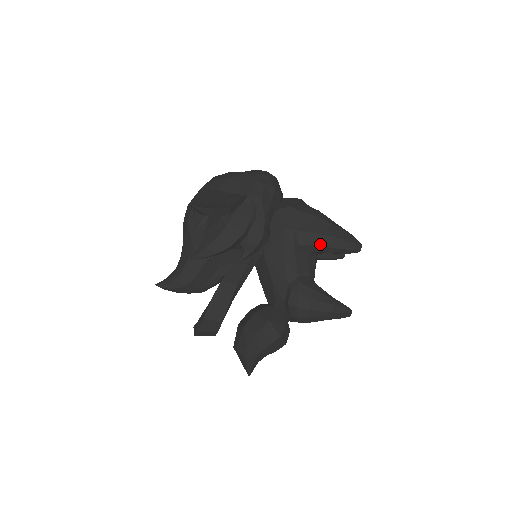
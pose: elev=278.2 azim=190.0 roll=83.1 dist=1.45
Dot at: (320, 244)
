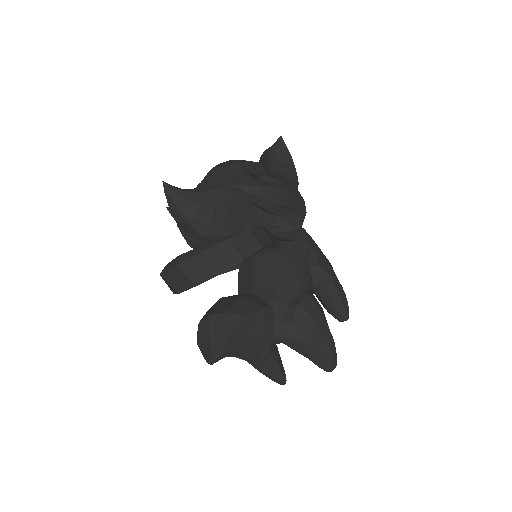
Dot at: (333, 280)
